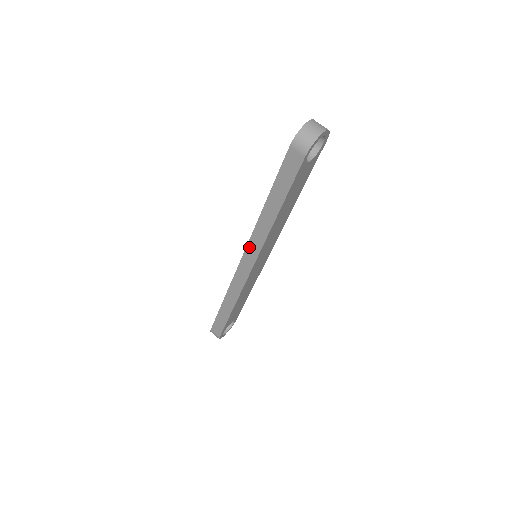
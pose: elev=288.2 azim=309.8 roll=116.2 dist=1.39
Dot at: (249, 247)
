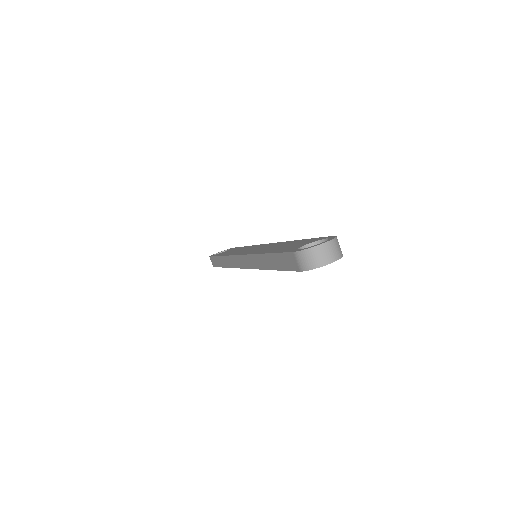
Dot at: (246, 257)
